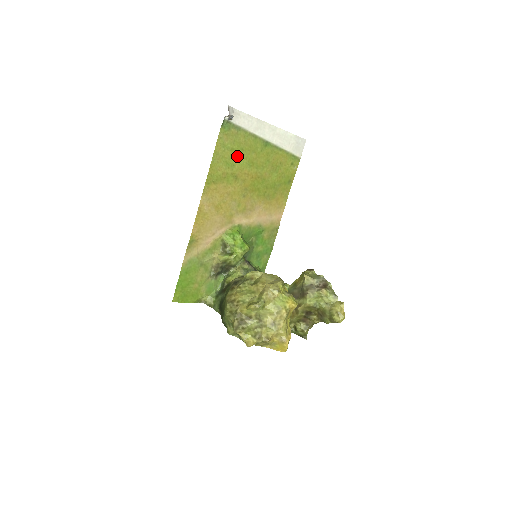
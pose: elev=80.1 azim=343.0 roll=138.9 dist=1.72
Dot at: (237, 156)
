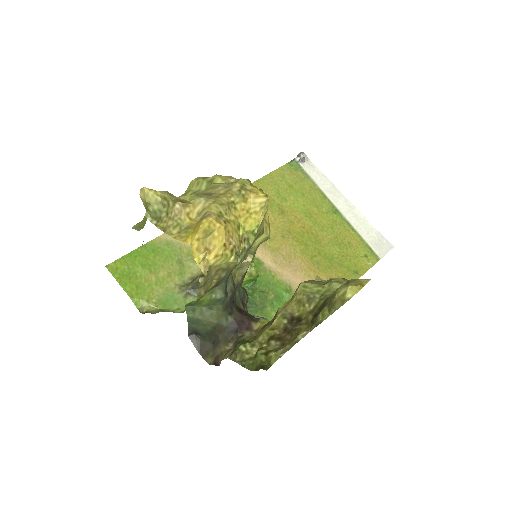
Dot at: (294, 196)
